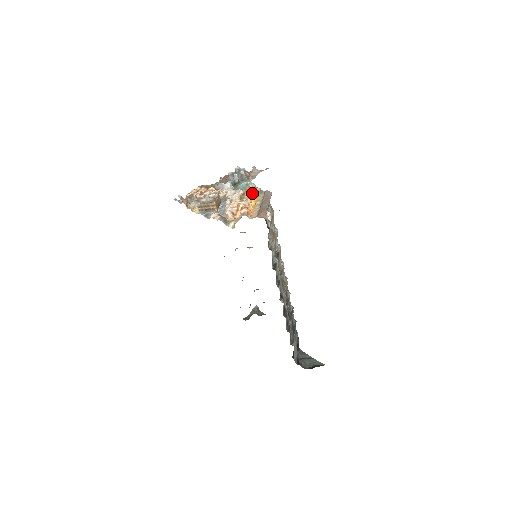
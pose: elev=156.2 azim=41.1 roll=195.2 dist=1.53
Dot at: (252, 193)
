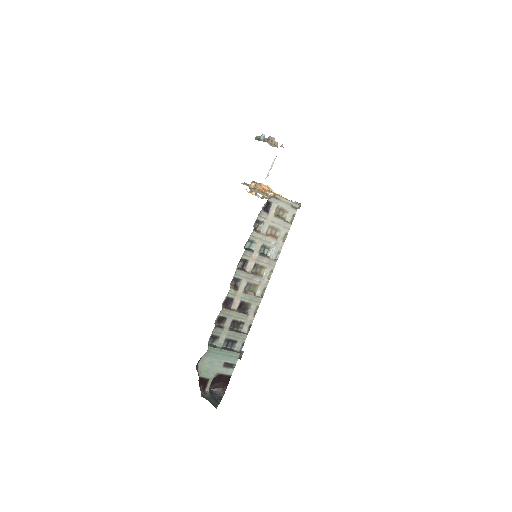
Dot at: occluded
